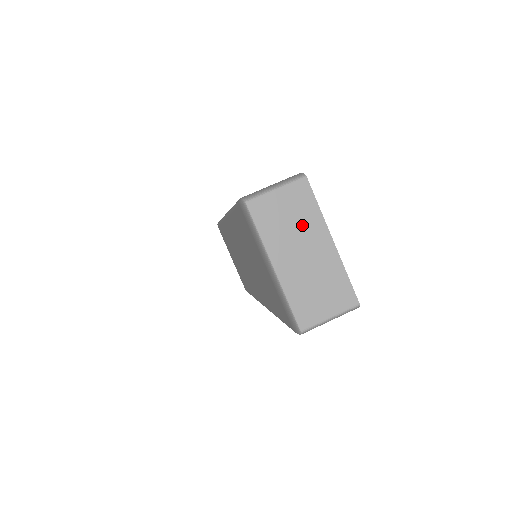
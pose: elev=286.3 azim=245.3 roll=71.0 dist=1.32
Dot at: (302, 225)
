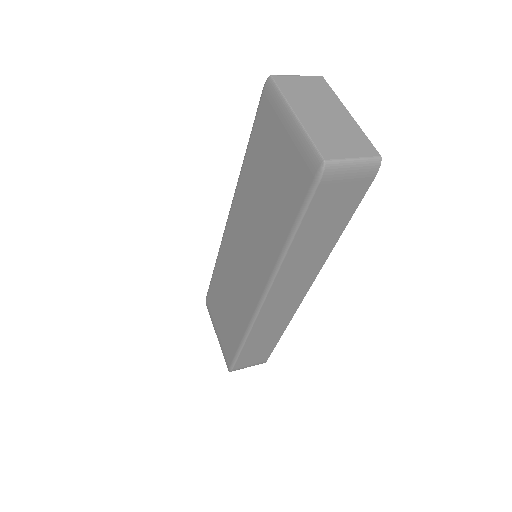
Dot at: (320, 98)
